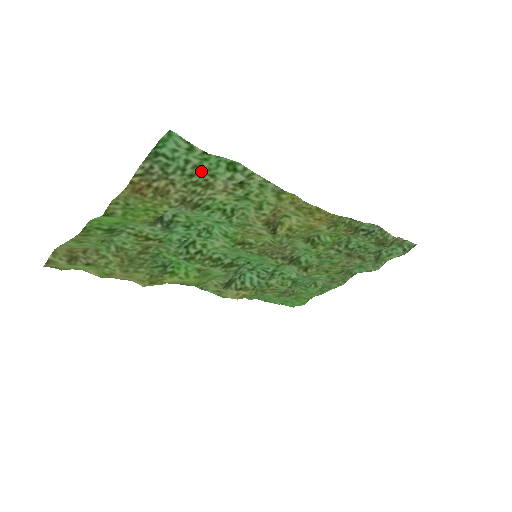
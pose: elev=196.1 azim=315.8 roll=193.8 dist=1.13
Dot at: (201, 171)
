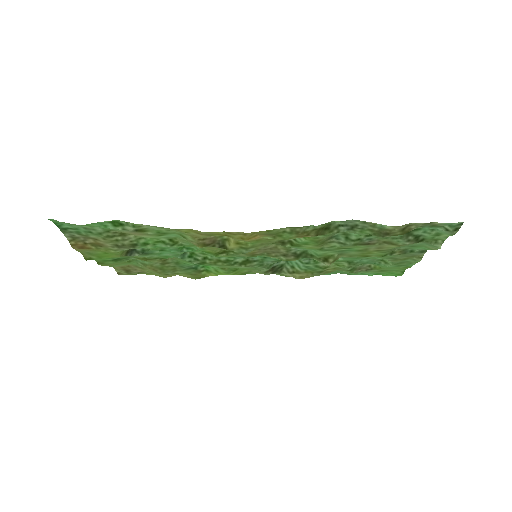
Dot at: (101, 231)
